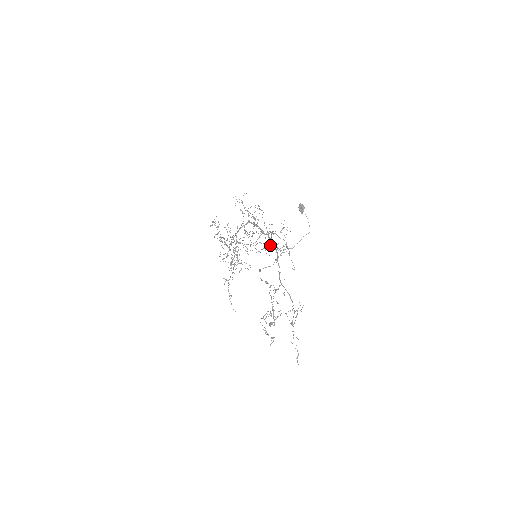
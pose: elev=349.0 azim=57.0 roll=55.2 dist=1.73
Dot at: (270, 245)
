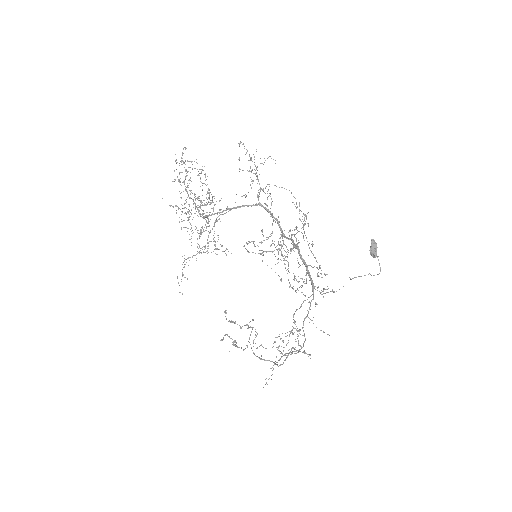
Dot at: occluded
